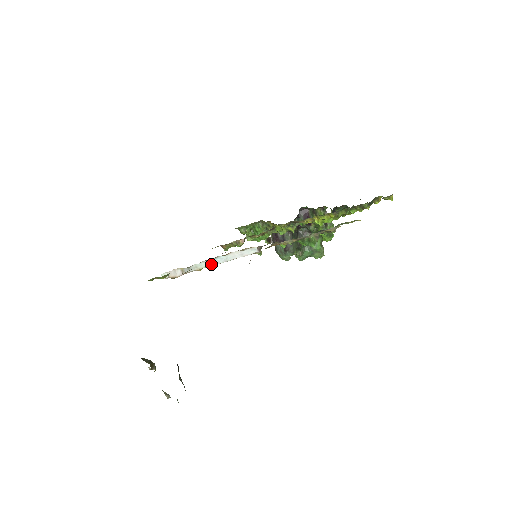
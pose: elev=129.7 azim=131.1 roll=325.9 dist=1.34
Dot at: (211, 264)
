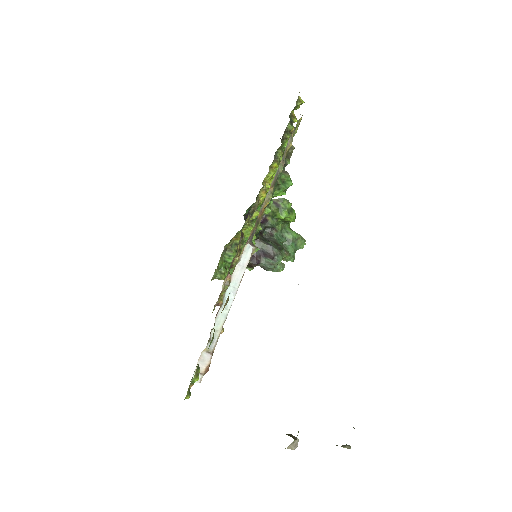
Dot at: (226, 311)
